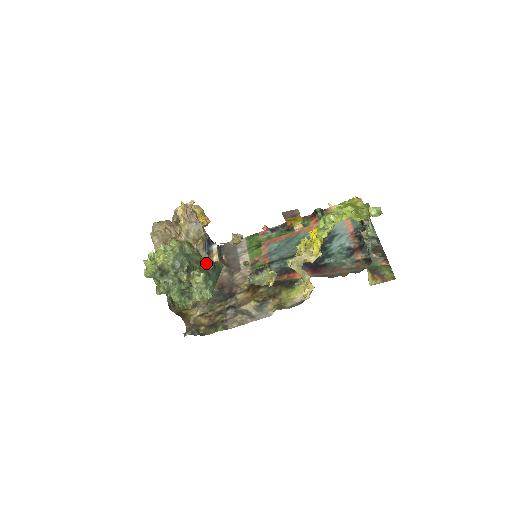
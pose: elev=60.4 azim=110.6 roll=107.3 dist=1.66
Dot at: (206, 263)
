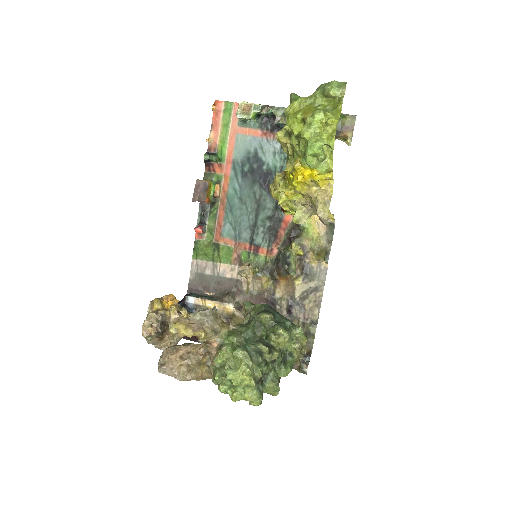
Dot at: (265, 321)
